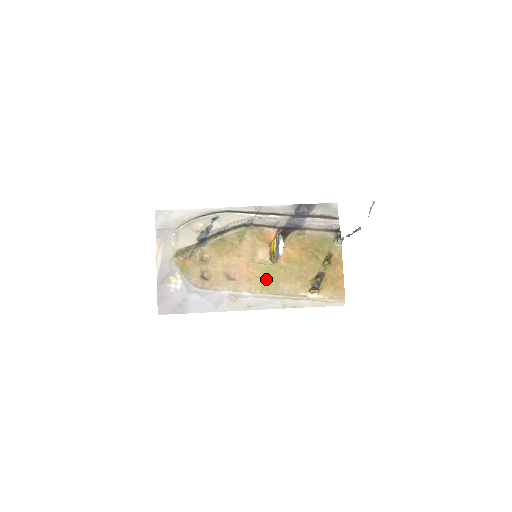
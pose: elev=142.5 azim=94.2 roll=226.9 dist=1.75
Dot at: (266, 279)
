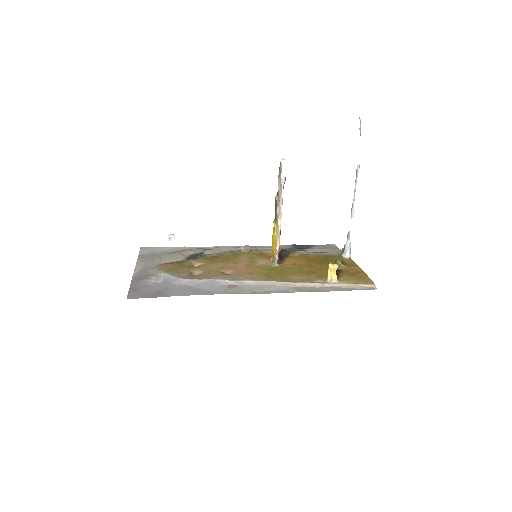
Dot at: (271, 273)
